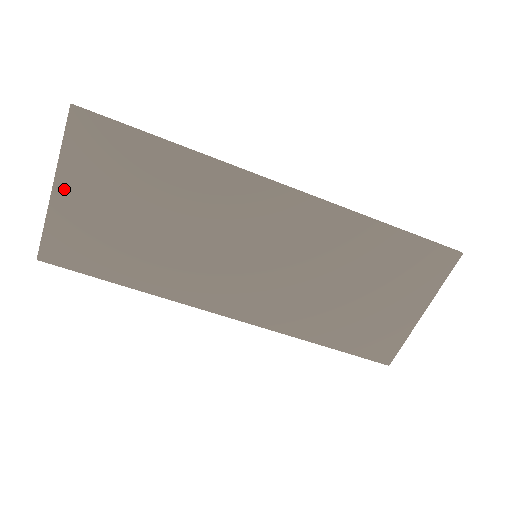
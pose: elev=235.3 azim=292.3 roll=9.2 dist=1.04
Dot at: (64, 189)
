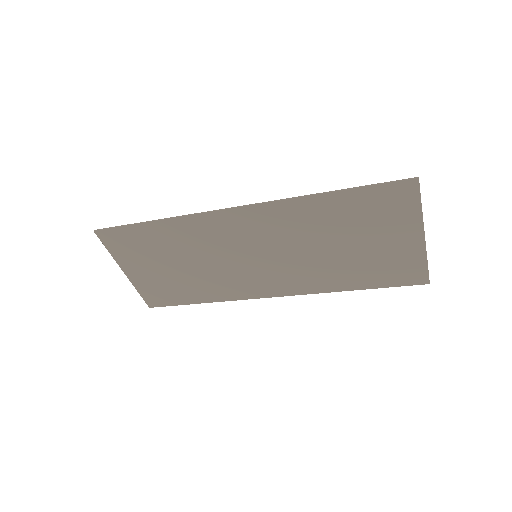
Dot at: (129, 270)
